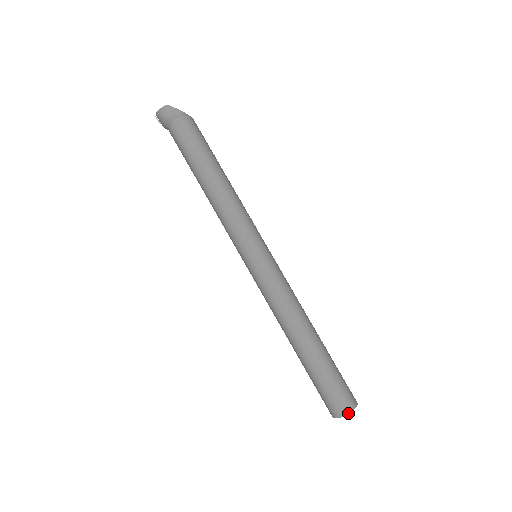
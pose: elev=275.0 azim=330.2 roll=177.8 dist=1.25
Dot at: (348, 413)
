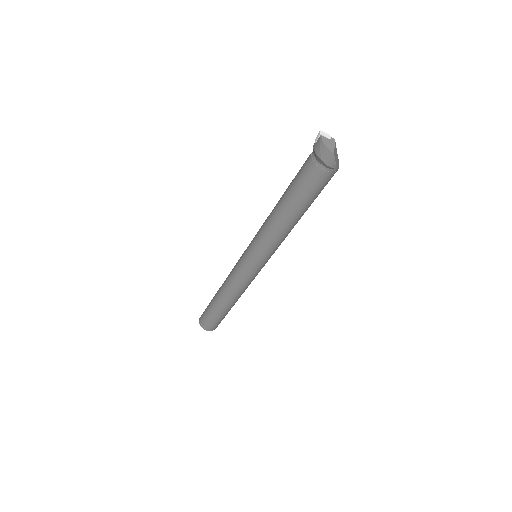
Dot at: occluded
